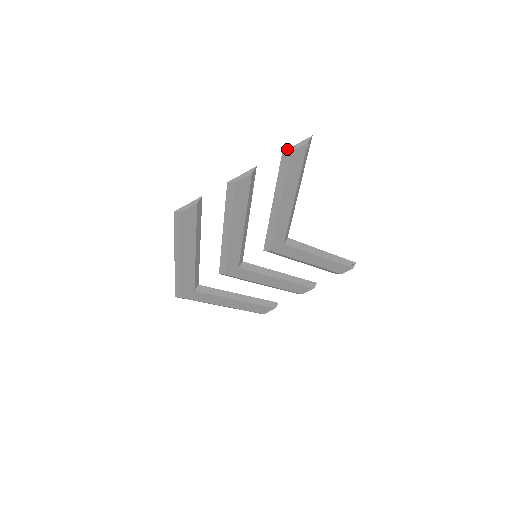
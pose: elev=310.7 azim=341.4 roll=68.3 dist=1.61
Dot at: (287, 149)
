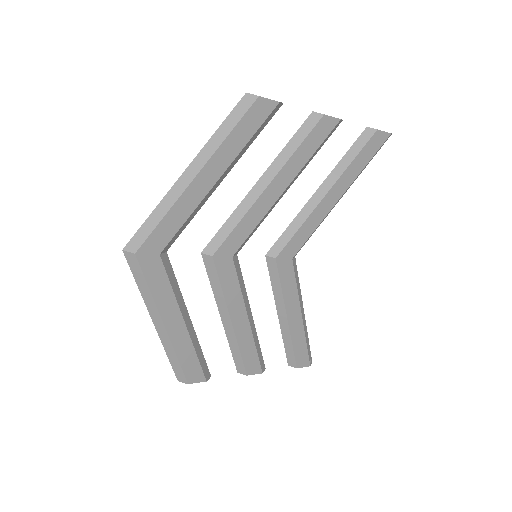
Dot at: occluded
